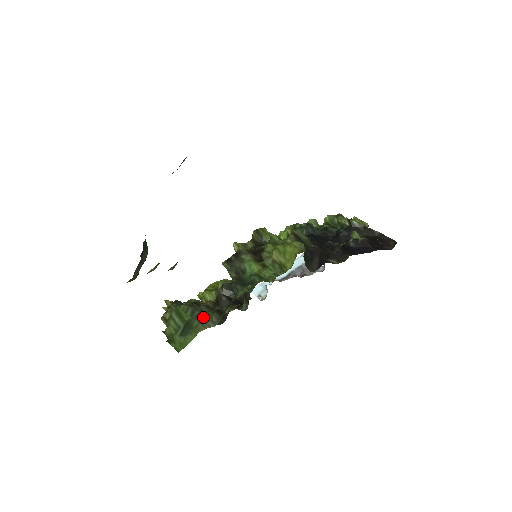
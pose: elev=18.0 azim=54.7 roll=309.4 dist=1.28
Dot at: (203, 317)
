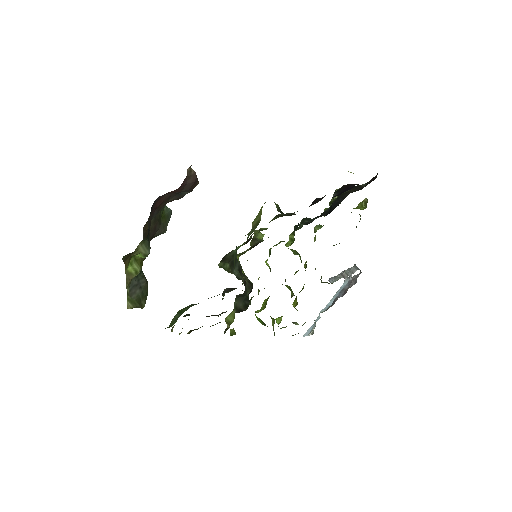
Dot at: occluded
